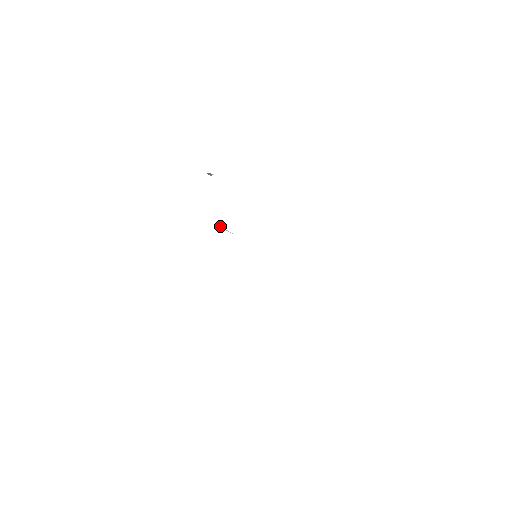
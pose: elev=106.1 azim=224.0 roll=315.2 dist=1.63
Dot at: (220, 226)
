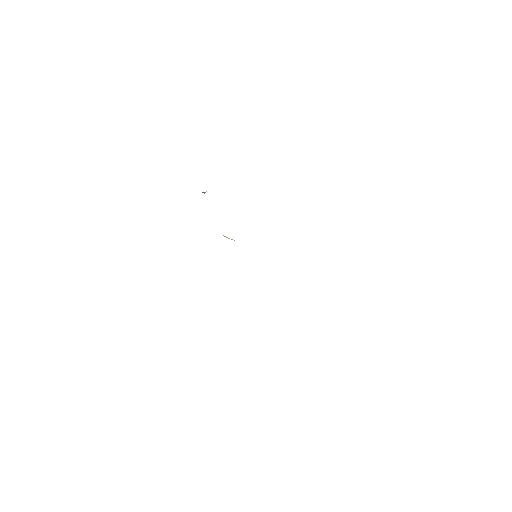
Dot at: (224, 236)
